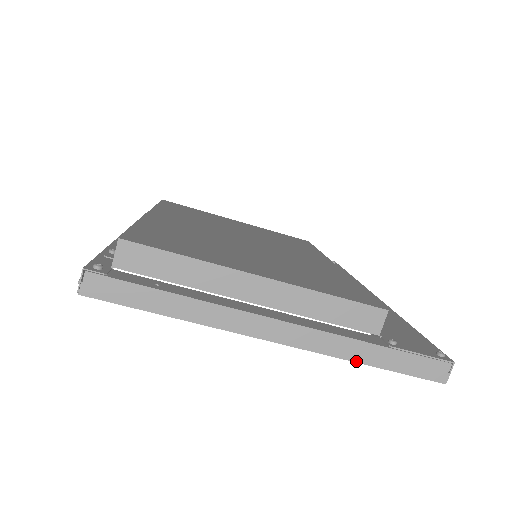
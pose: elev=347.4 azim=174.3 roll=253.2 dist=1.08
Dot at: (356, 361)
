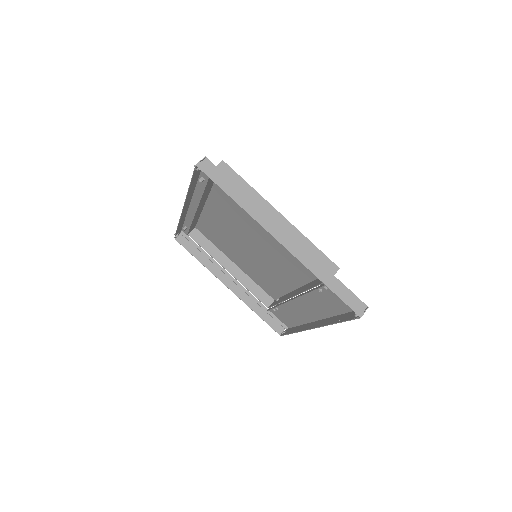
Dot at: (317, 276)
